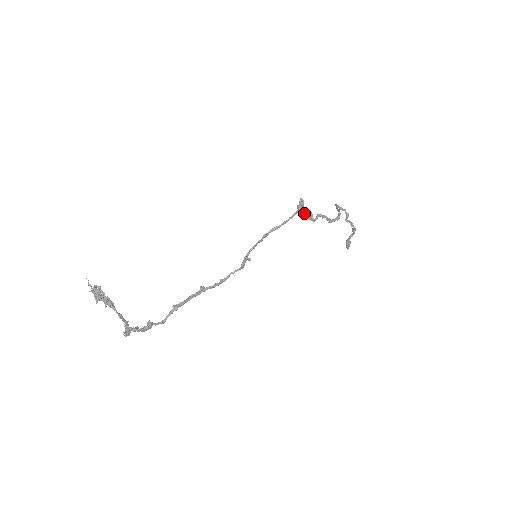
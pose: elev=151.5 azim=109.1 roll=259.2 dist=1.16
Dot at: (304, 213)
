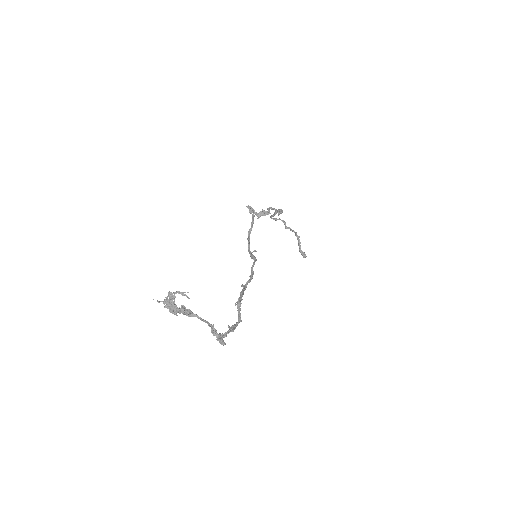
Dot at: (258, 215)
